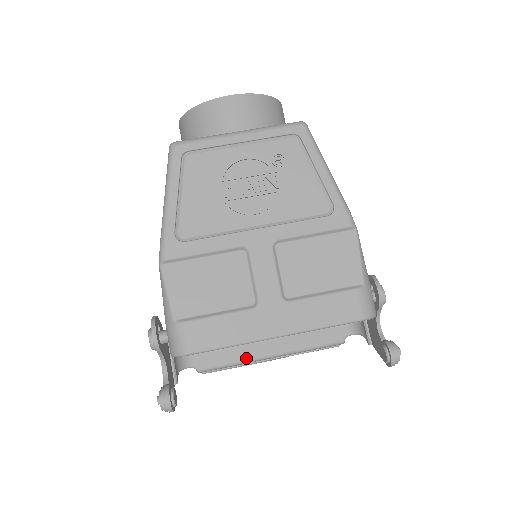
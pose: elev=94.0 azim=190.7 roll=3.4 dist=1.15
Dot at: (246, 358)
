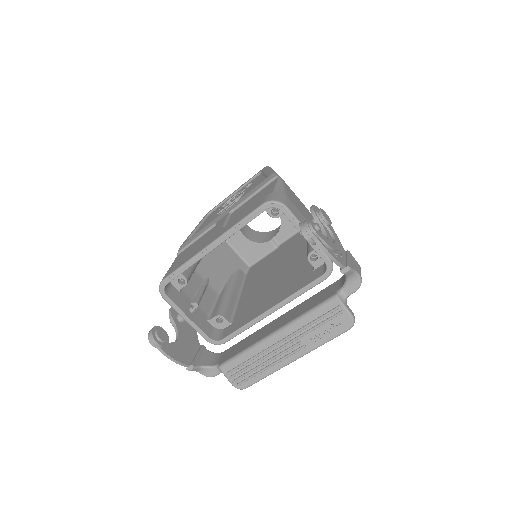
Dot at: (254, 343)
